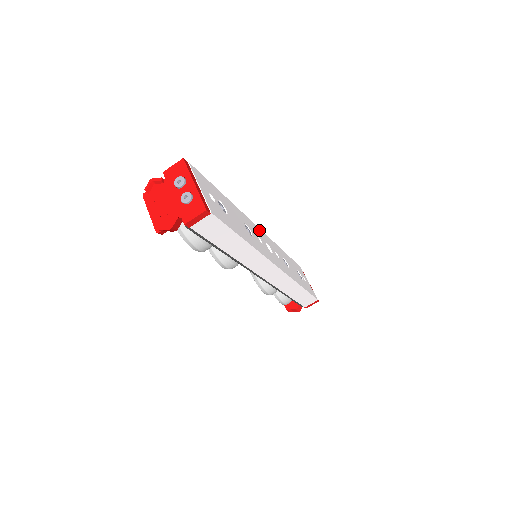
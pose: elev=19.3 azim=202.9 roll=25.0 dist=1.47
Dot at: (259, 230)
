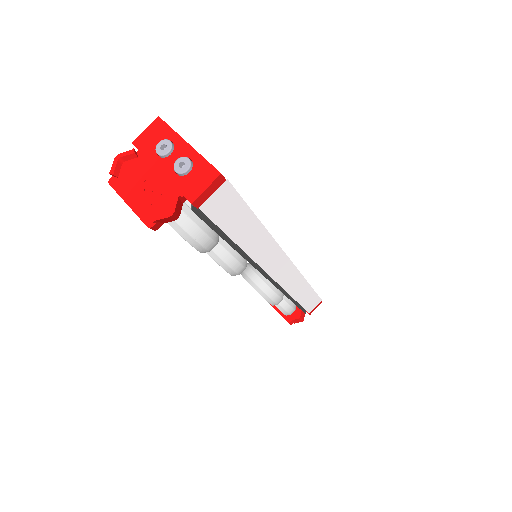
Dot at: occluded
